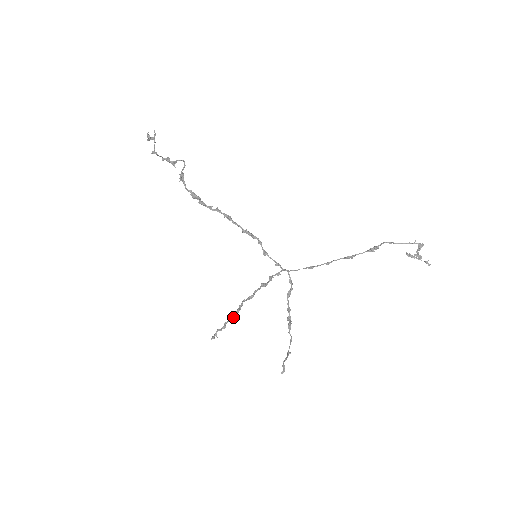
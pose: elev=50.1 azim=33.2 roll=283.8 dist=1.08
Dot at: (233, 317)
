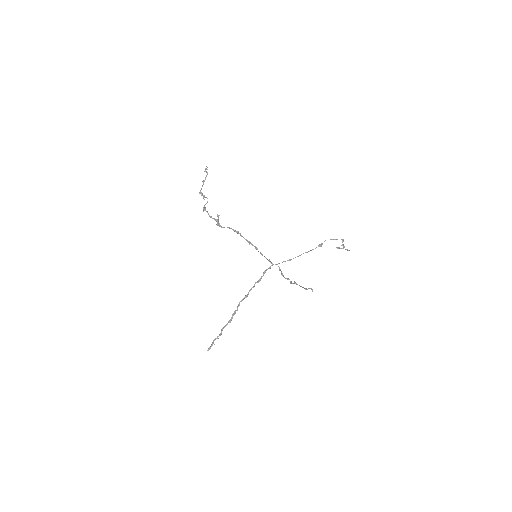
Dot at: (230, 320)
